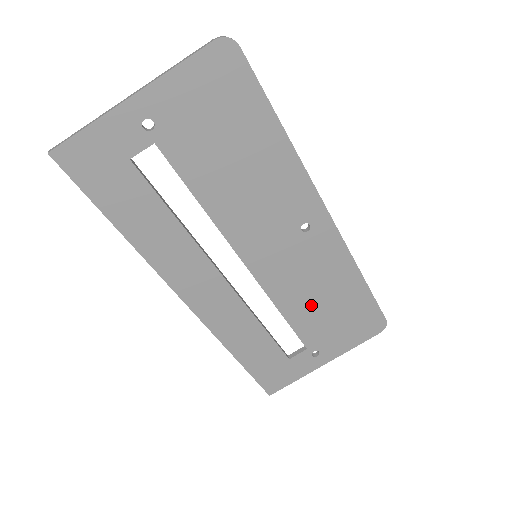
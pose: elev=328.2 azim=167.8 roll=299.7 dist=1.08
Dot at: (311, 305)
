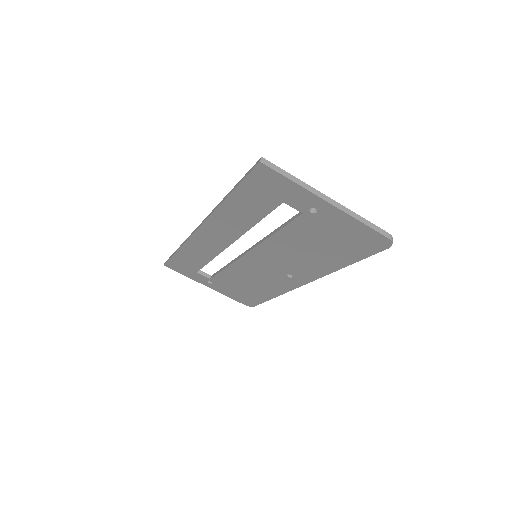
Dot at: (241, 279)
